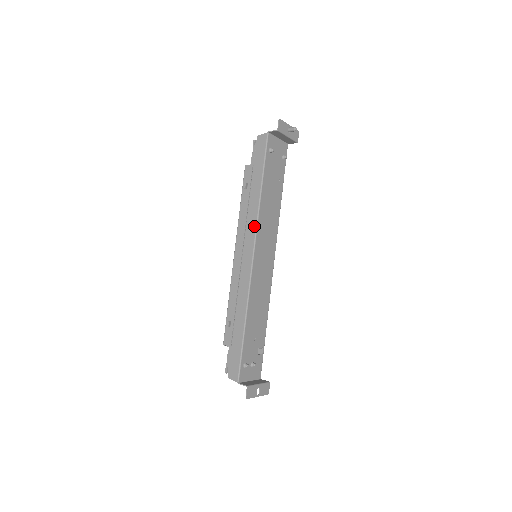
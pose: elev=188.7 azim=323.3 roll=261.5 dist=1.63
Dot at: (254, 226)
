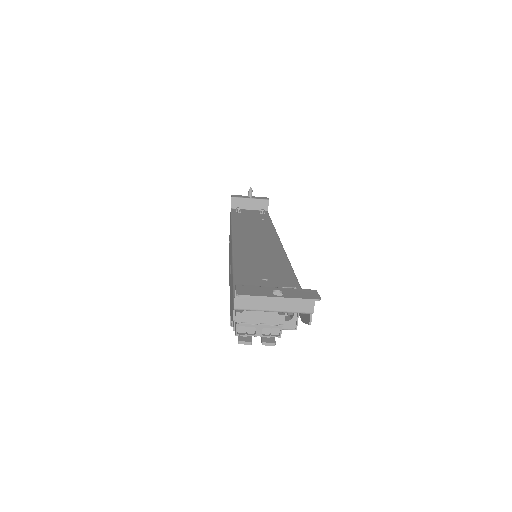
Dot at: occluded
